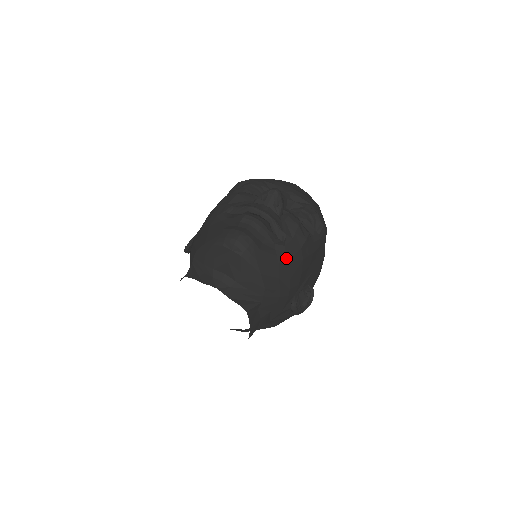
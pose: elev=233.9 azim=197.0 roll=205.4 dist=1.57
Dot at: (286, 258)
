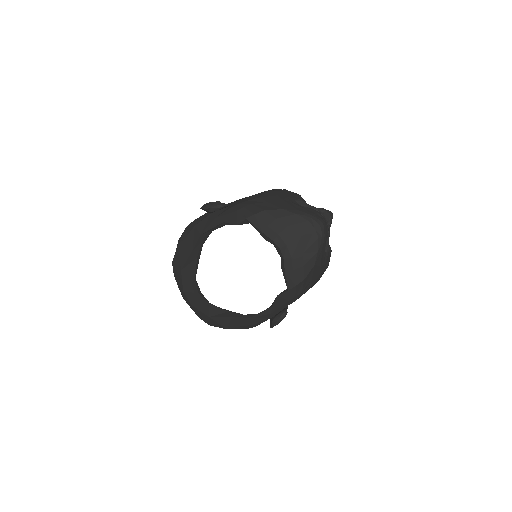
Dot at: (323, 268)
